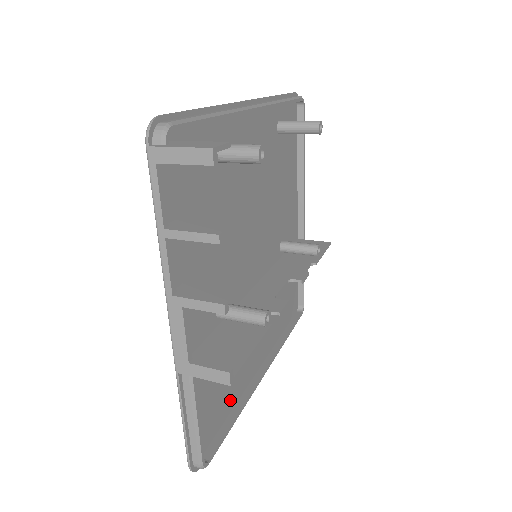
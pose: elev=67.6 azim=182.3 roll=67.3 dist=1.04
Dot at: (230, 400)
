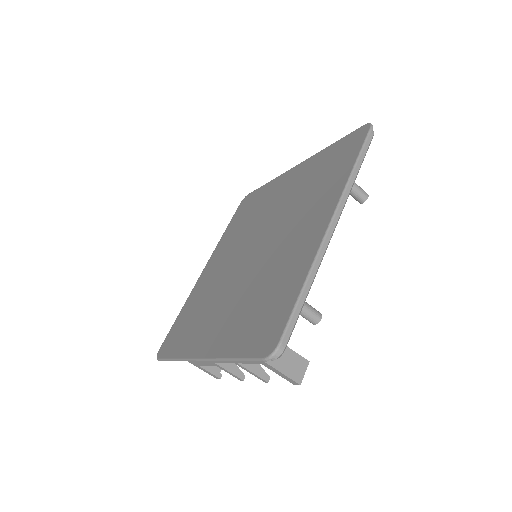
Dot at: occluded
